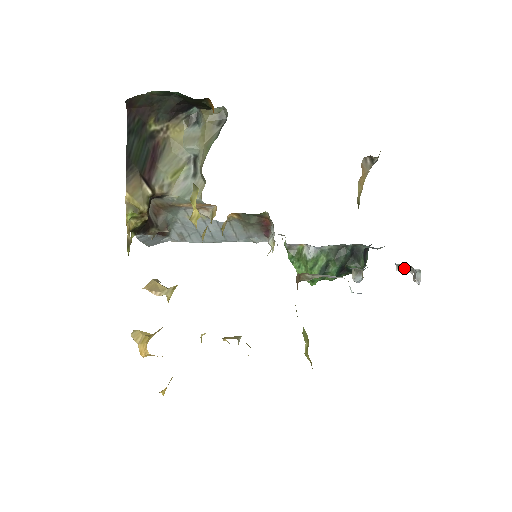
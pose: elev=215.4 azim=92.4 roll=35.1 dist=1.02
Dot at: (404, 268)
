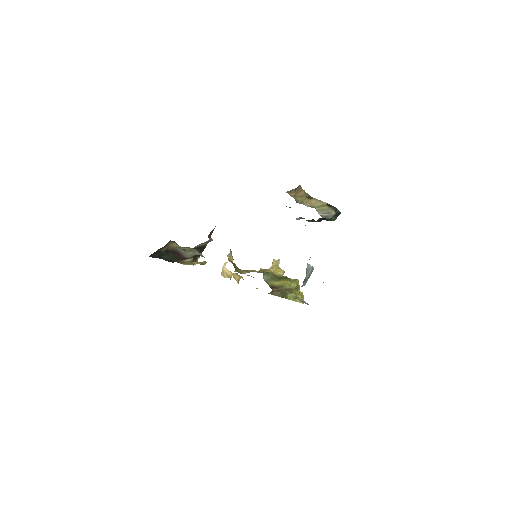
Dot at: occluded
